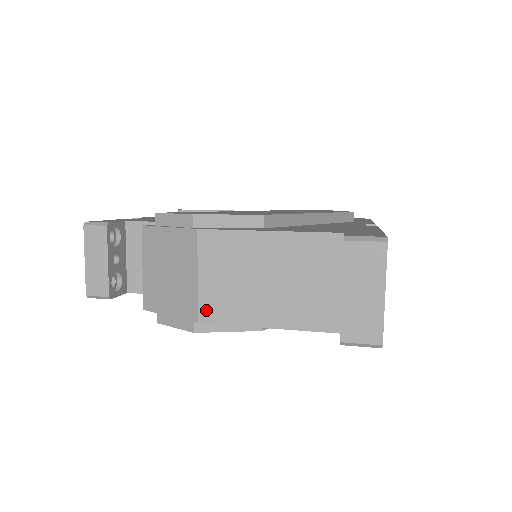
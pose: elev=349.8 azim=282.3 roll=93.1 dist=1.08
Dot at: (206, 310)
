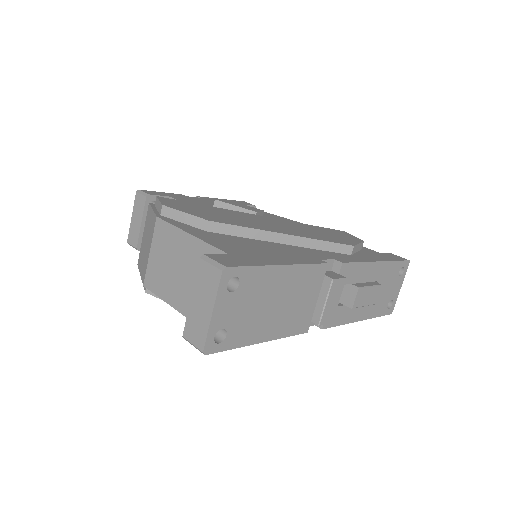
Dot at: (149, 278)
